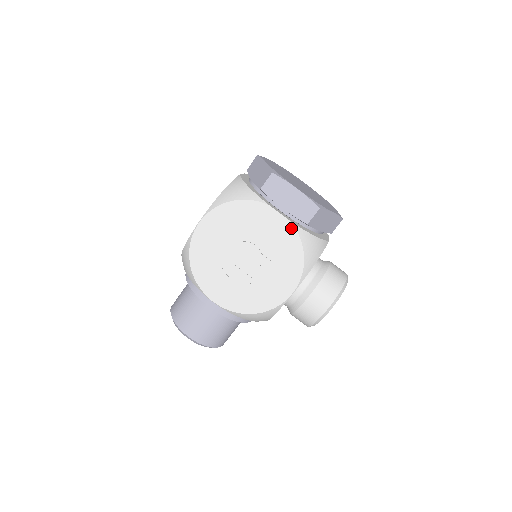
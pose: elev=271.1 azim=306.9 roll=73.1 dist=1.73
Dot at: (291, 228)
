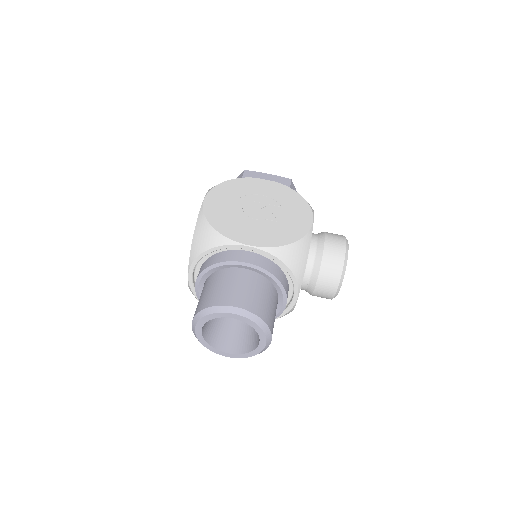
Dot at: (281, 185)
